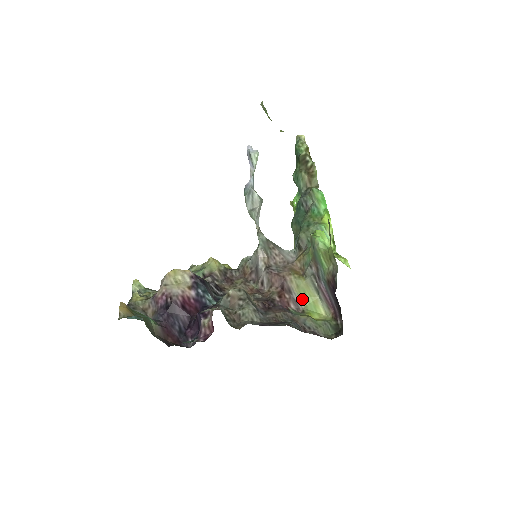
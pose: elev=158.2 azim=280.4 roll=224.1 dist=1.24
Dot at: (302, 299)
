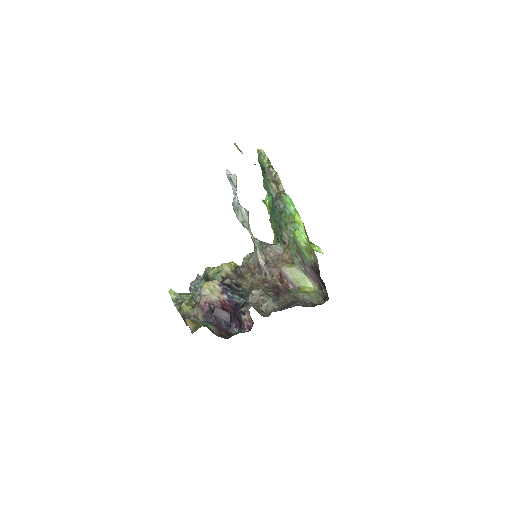
Dot at: (296, 280)
